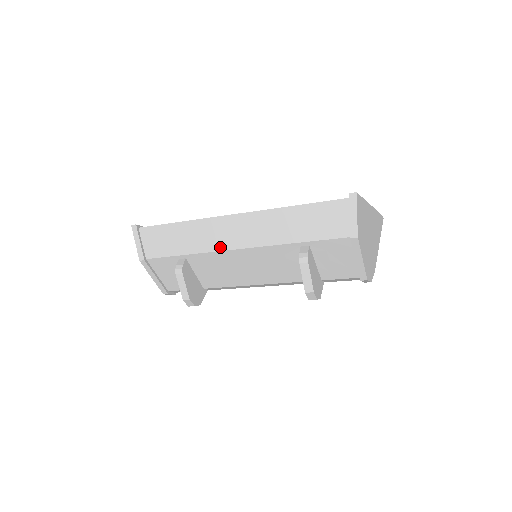
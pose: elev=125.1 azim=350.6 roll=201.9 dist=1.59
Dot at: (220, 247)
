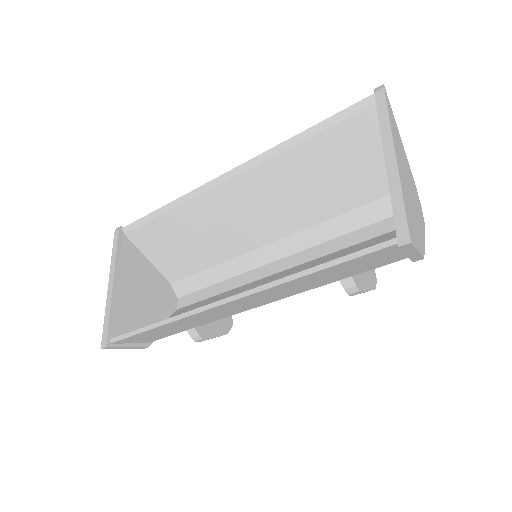
Dot at: (231, 315)
